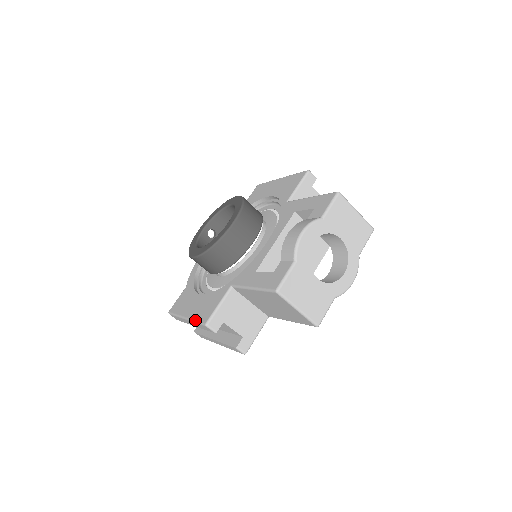
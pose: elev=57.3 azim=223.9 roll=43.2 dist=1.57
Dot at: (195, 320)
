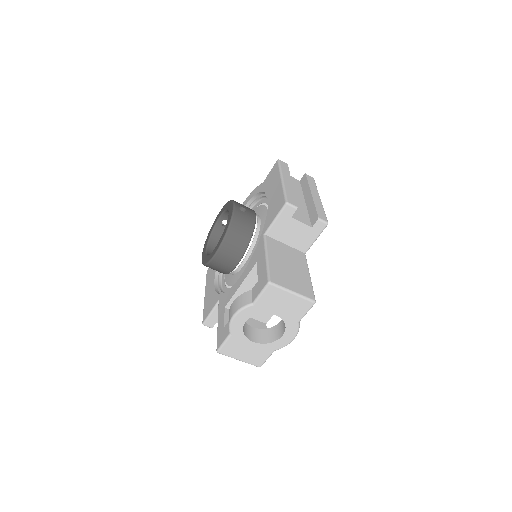
Dot at: (203, 310)
